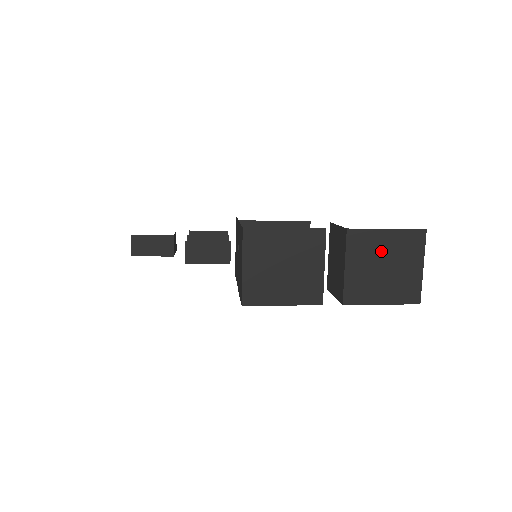
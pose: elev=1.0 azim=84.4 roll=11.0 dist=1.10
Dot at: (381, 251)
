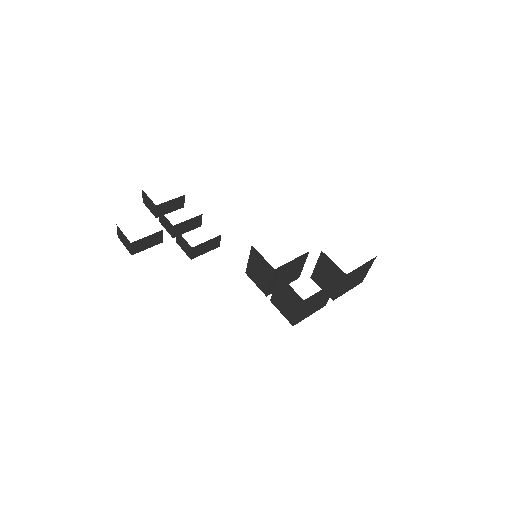
Dot at: (356, 274)
